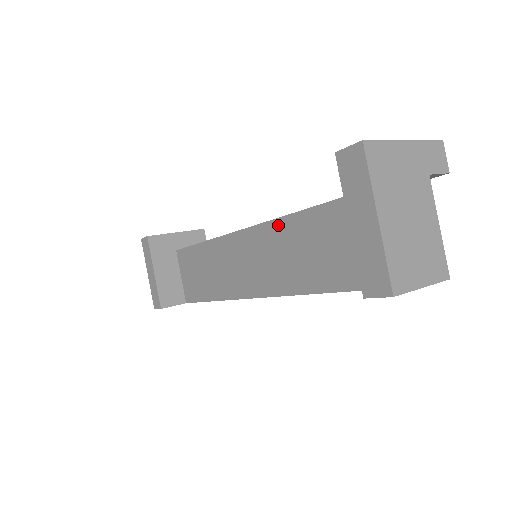
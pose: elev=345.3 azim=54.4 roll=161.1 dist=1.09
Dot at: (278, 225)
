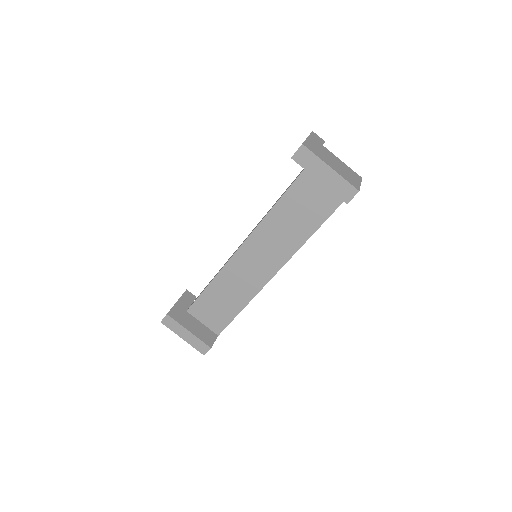
Dot at: (263, 225)
